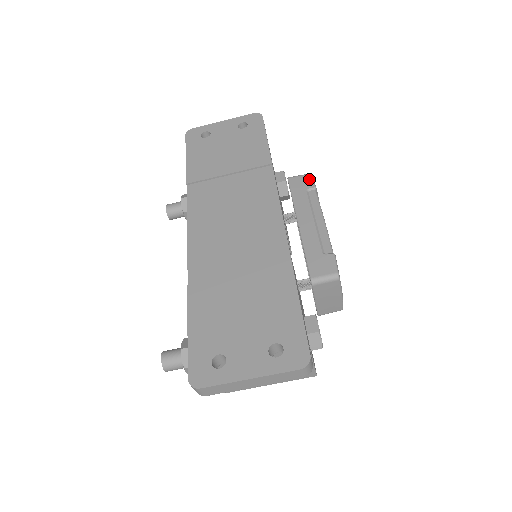
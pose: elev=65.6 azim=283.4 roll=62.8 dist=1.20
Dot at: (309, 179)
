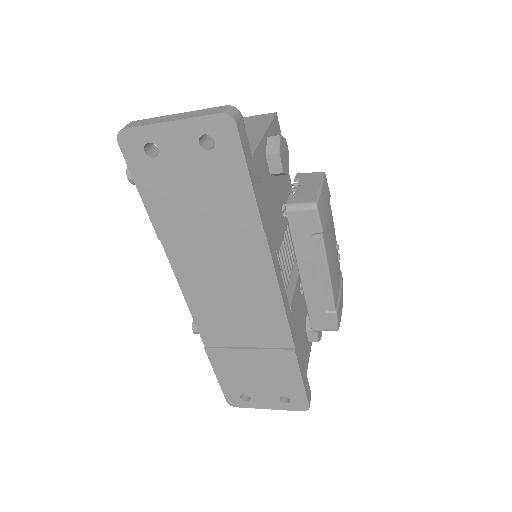
Dot at: (314, 219)
